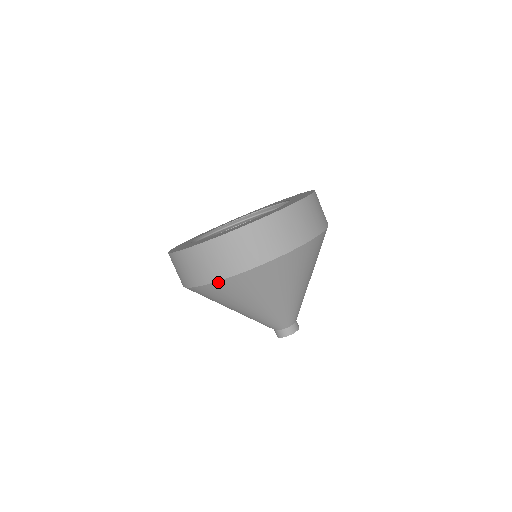
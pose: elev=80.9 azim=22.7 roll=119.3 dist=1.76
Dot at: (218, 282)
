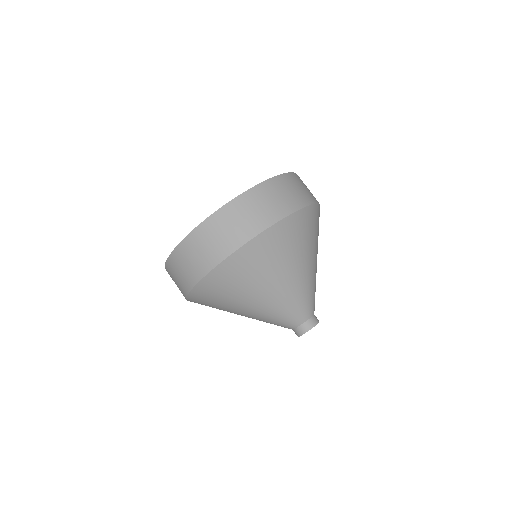
Dot at: (257, 237)
